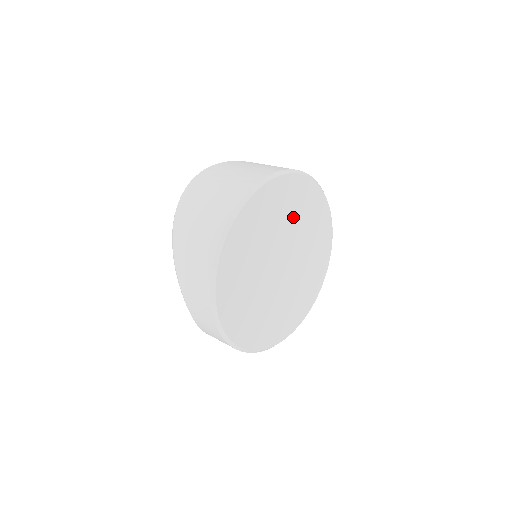
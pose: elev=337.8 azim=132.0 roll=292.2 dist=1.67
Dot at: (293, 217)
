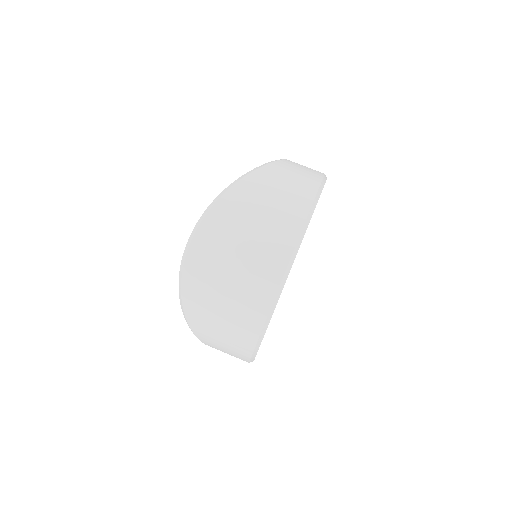
Dot at: occluded
